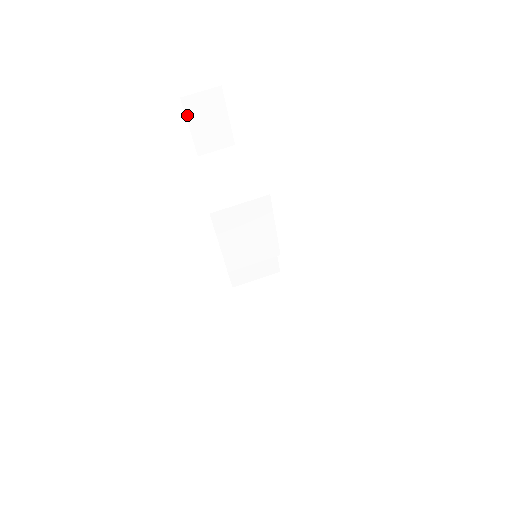
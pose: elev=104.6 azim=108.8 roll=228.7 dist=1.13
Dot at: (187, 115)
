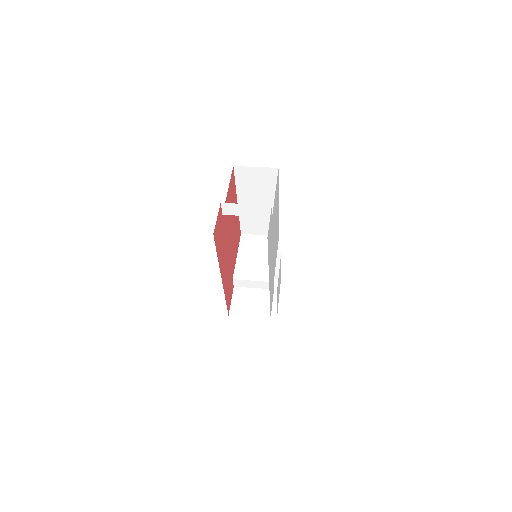
Dot at: occluded
